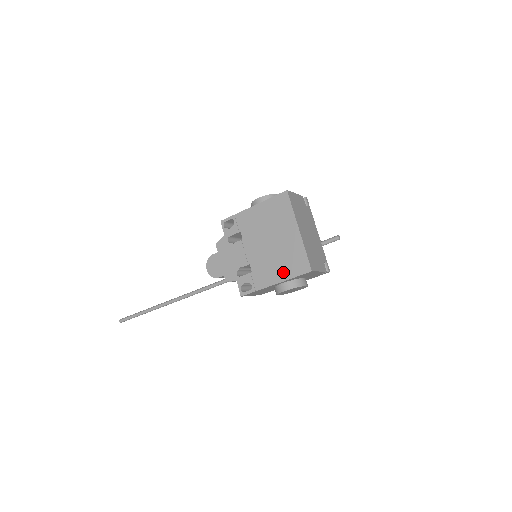
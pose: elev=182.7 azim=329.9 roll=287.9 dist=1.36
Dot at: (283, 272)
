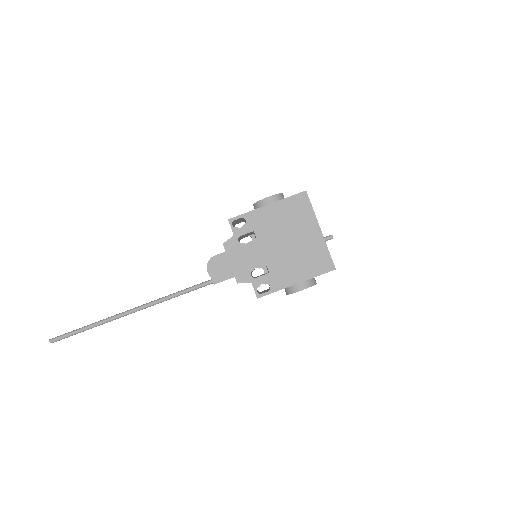
Dot at: (305, 271)
